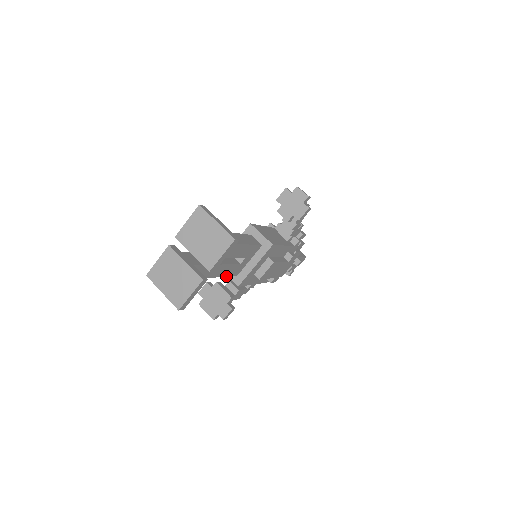
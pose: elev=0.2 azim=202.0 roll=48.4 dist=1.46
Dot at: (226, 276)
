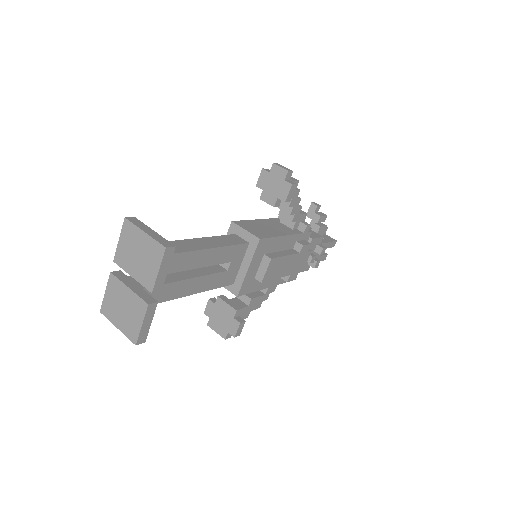
Dot at: occluded
